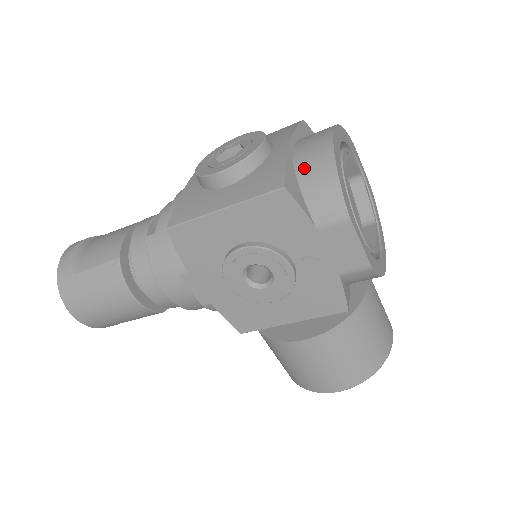
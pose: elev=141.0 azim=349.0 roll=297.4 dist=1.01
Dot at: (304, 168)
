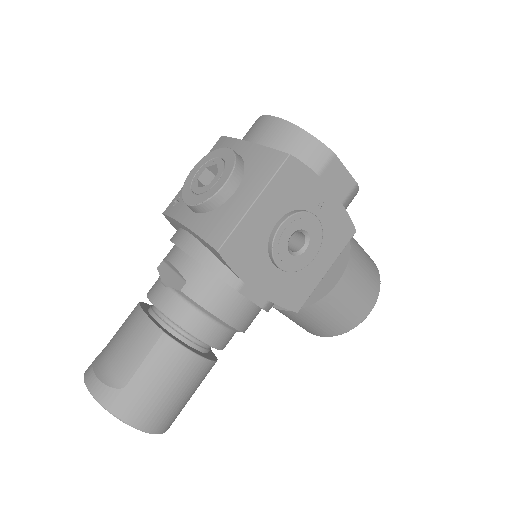
Dot at: (278, 144)
